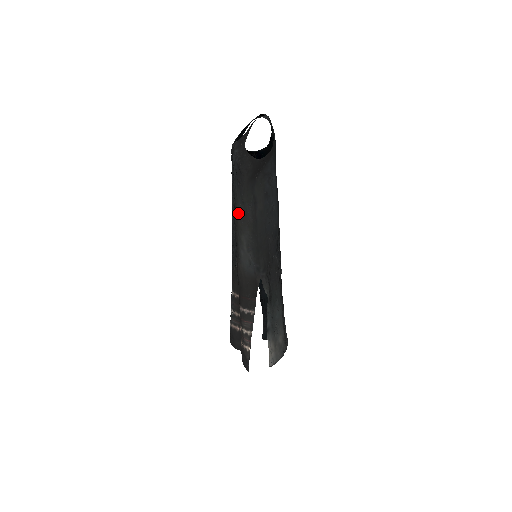
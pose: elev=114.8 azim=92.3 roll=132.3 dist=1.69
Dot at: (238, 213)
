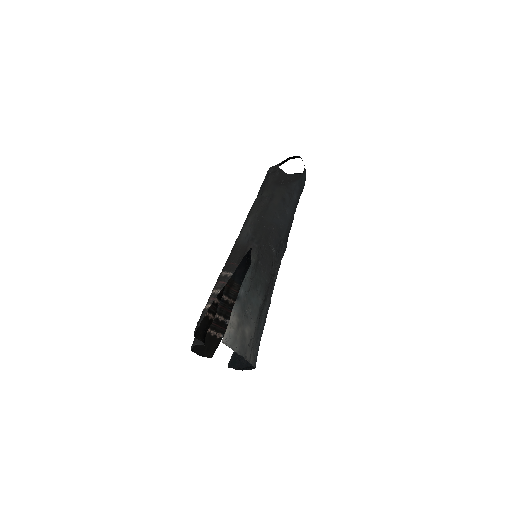
Dot at: (254, 203)
